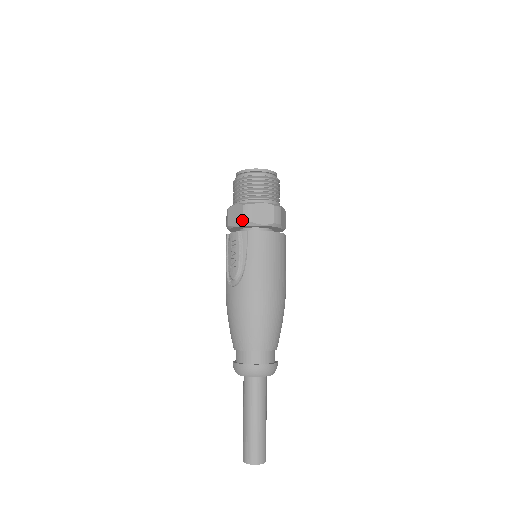
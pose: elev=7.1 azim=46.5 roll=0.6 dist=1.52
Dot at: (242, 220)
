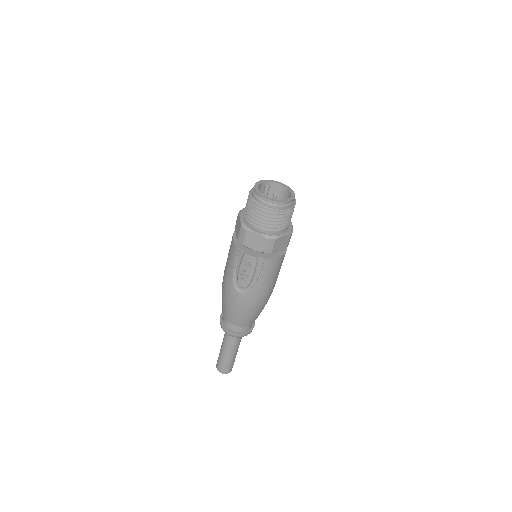
Dot at: (263, 250)
